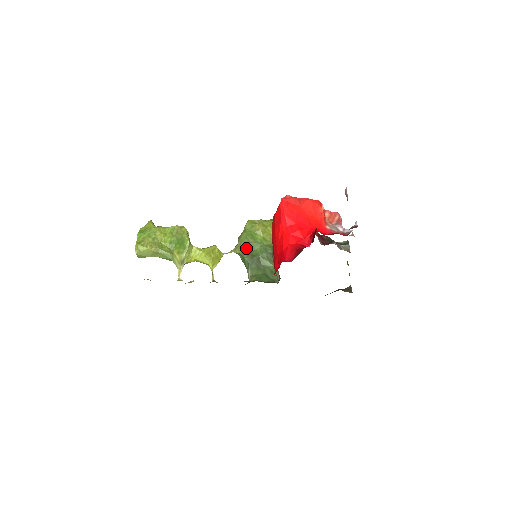
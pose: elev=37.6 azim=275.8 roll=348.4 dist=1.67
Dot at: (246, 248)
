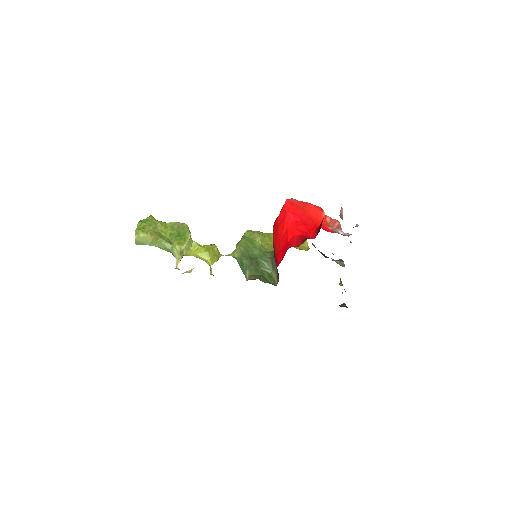
Dot at: (245, 251)
